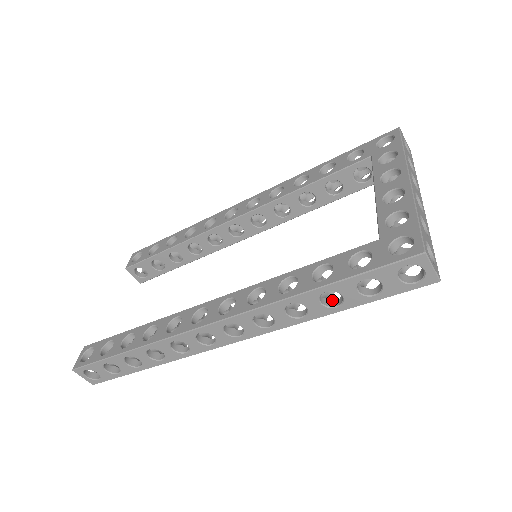
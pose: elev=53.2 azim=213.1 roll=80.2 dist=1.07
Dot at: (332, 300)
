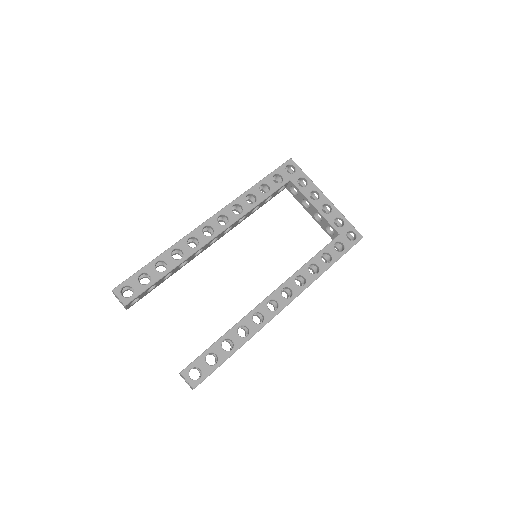
Dot at: occluded
